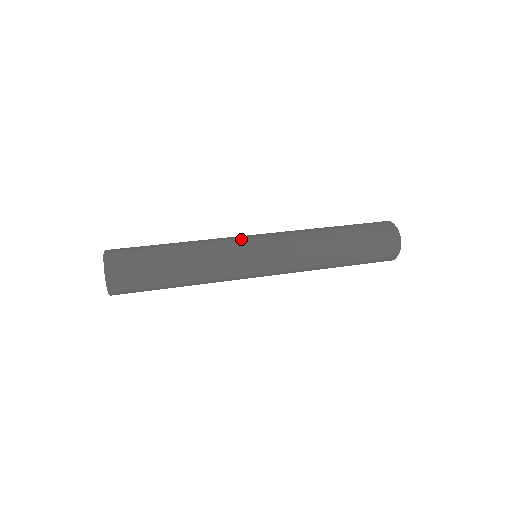
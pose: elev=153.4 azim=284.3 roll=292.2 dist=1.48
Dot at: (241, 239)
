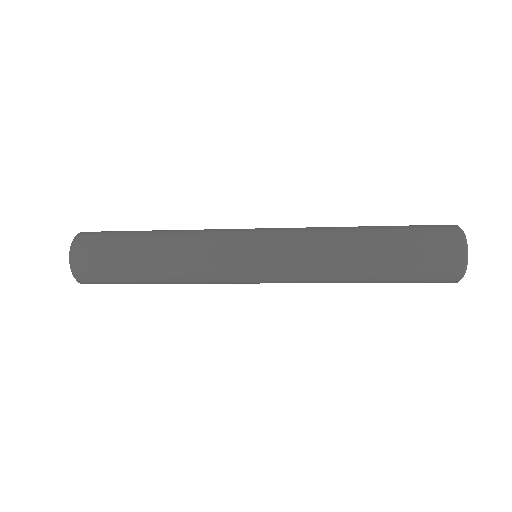
Dot at: occluded
